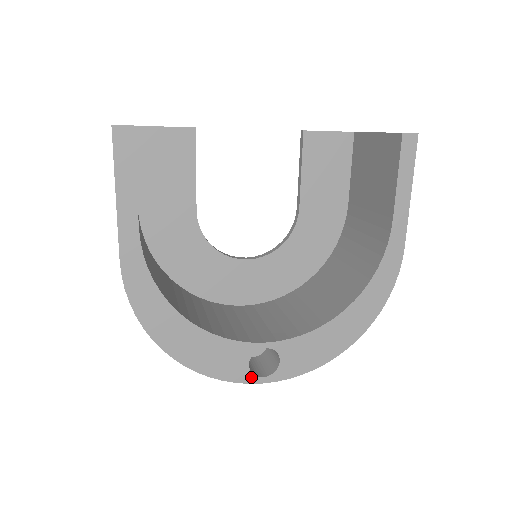
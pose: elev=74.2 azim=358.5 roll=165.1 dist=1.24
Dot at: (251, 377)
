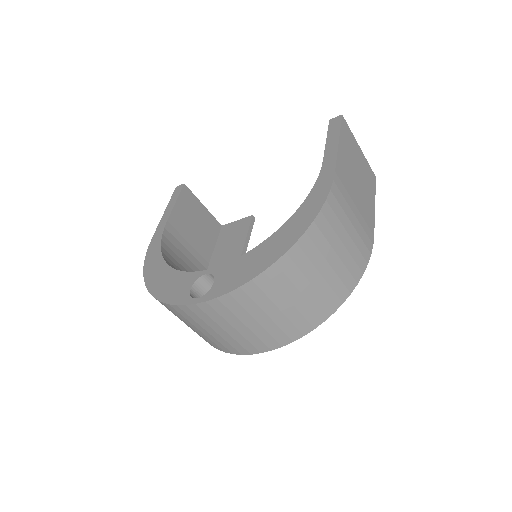
Dot at: (189, 299)
